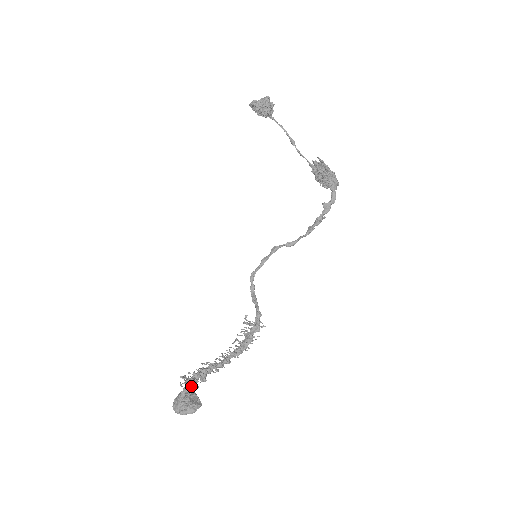
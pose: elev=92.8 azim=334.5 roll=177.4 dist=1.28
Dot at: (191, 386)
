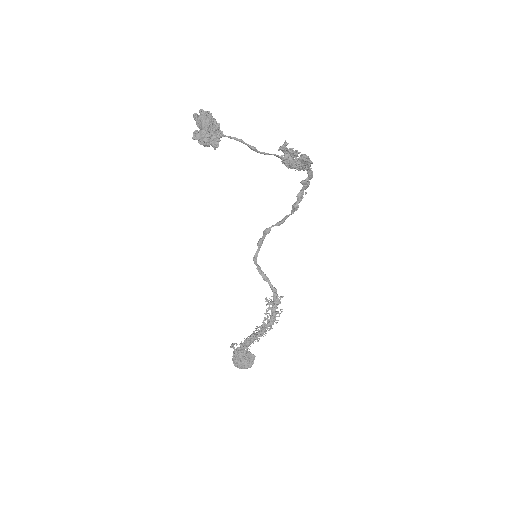
Dot at: occluded
